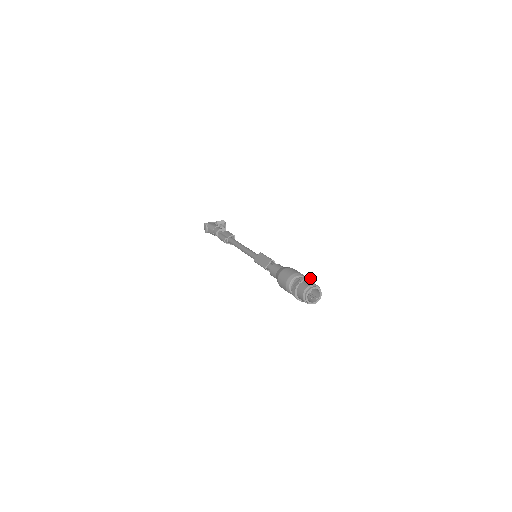
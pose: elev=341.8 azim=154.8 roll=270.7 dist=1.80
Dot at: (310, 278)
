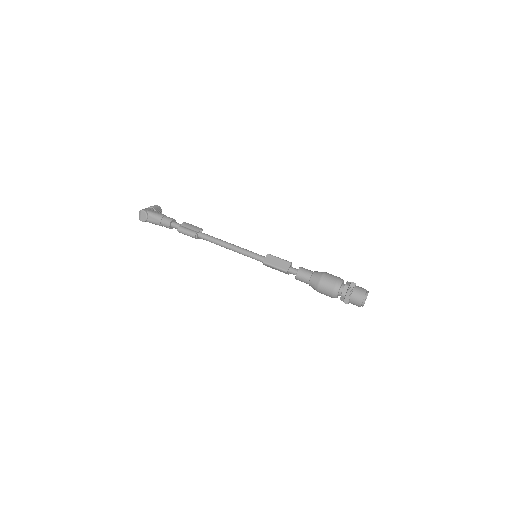
Dot at: (354, 283)
